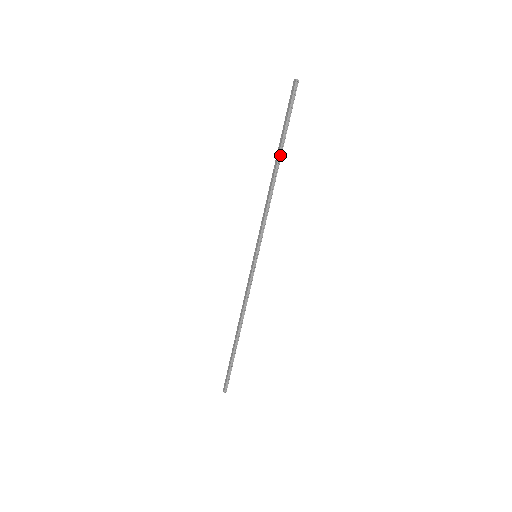
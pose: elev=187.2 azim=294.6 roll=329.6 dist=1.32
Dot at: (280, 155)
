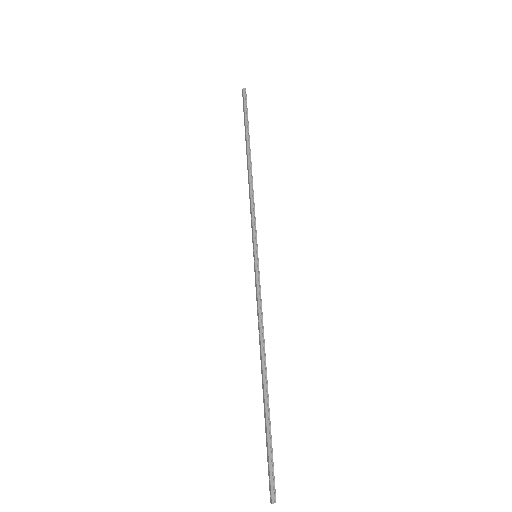
Dot at: (249, 147)
